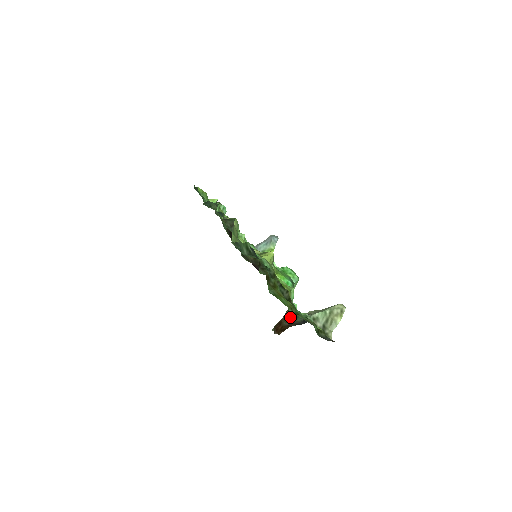
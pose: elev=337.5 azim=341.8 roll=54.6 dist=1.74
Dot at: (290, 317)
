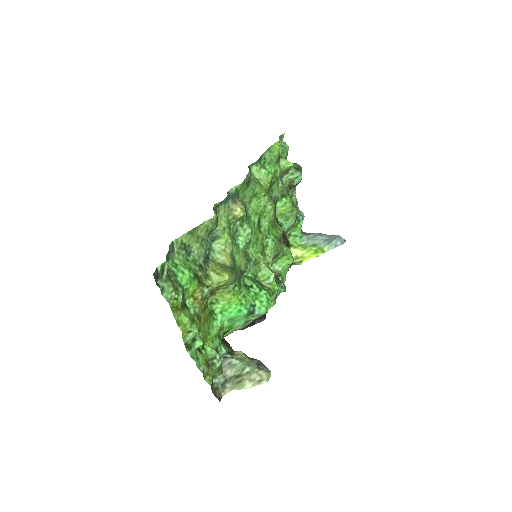
Dot at: occluded
